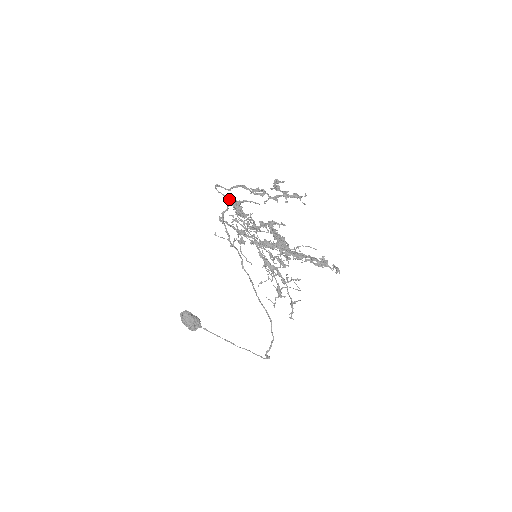
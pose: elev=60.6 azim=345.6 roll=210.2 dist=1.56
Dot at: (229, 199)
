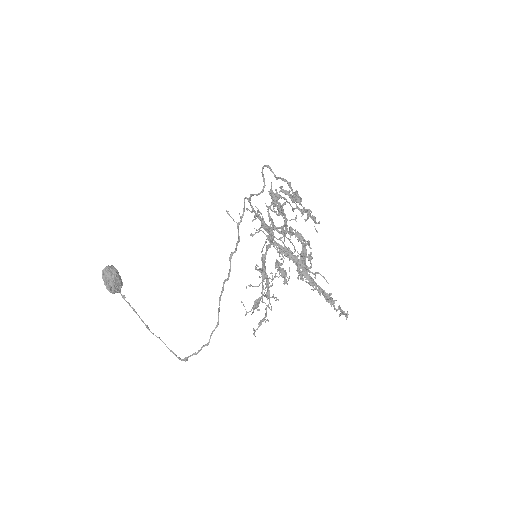
Dot at: occluded
